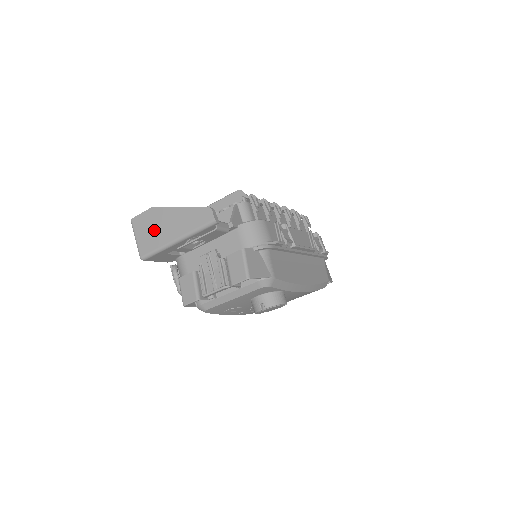
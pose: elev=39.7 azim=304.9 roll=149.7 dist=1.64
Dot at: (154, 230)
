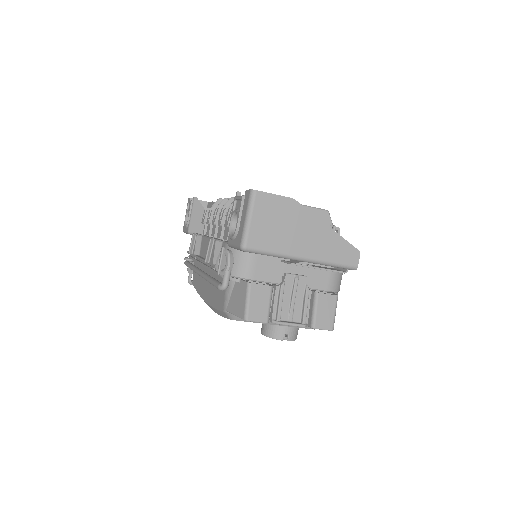
Dot at: (282, 228)
